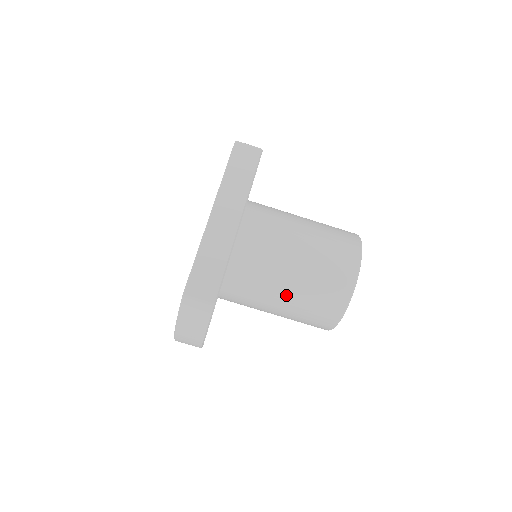
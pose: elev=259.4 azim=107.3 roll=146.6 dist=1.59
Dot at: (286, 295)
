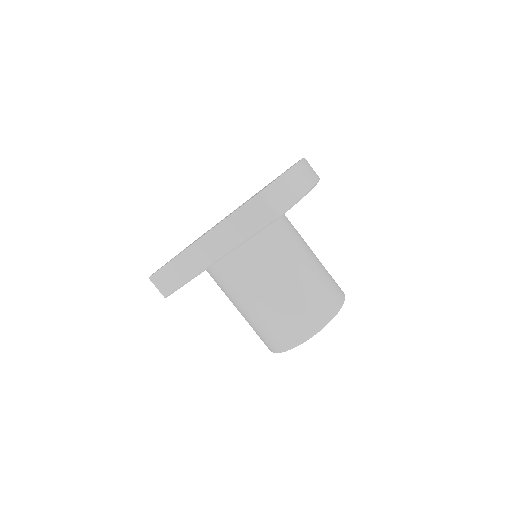
Dot at: occluded
